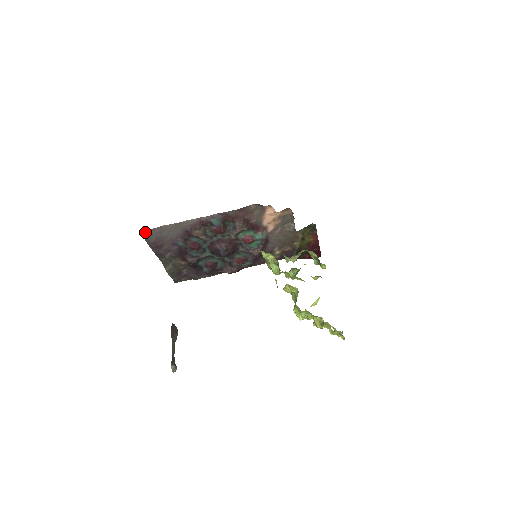
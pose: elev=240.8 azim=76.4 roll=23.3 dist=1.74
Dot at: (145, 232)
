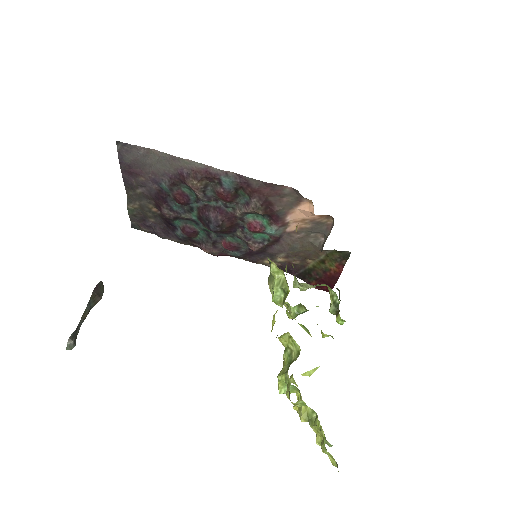
Dot at: (123, 144)
